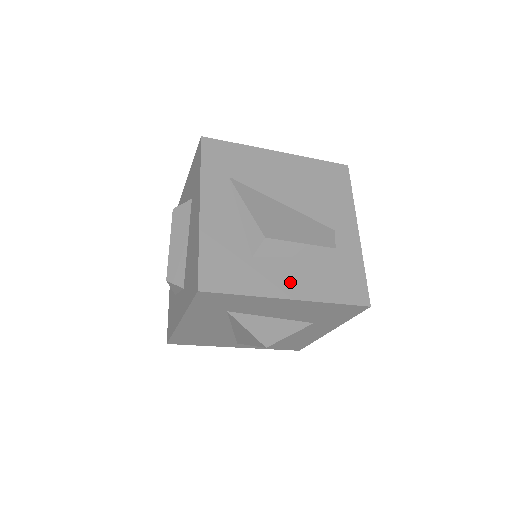
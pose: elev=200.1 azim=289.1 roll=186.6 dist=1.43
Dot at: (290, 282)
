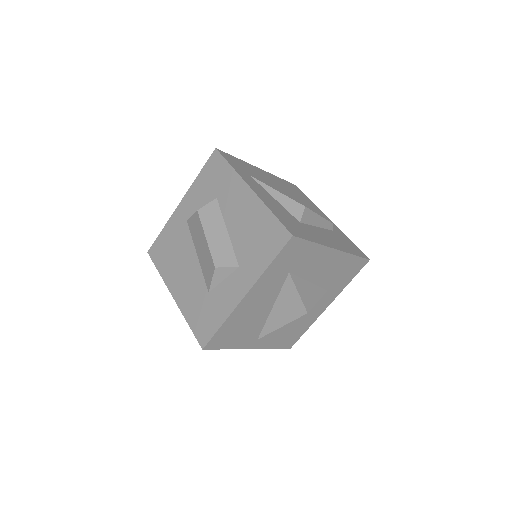
Dot at: (328, 240)
